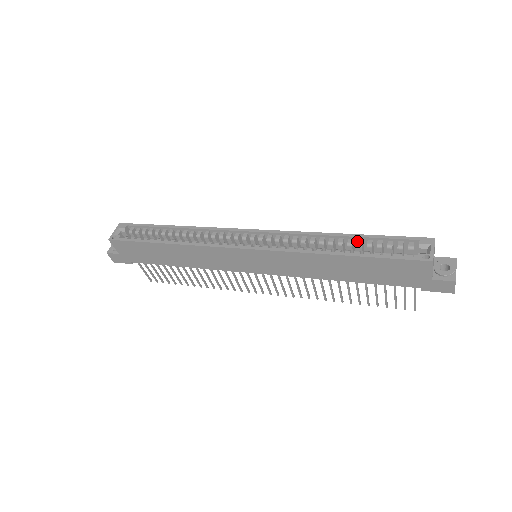
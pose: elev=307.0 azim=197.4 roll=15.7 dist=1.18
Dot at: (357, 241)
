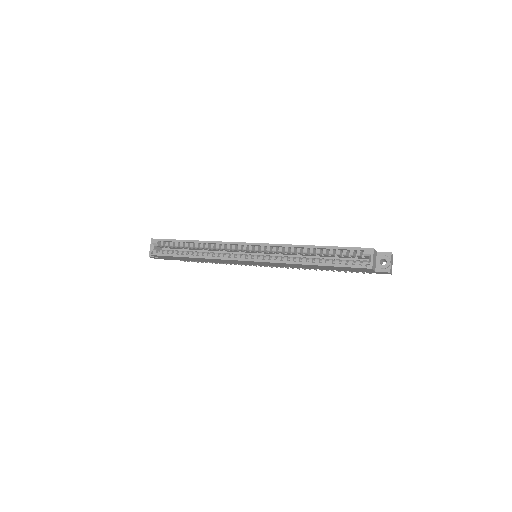
Dot at: occluded
